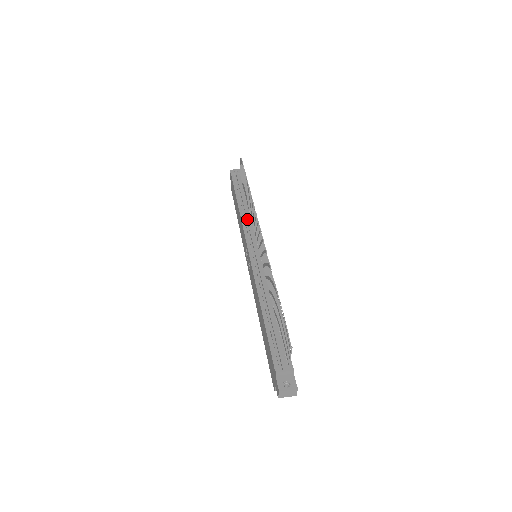
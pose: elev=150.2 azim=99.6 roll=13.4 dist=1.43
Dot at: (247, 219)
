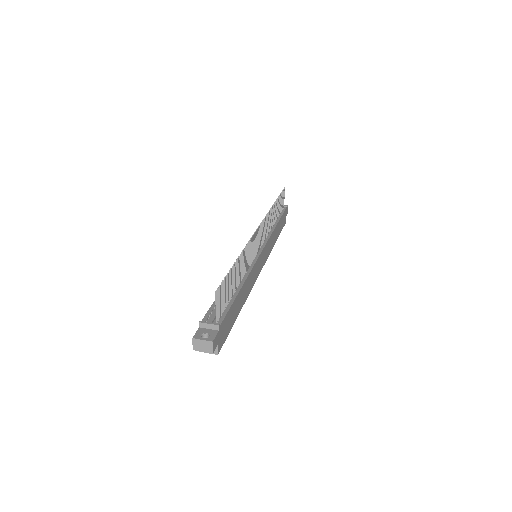
Dot at: occluded
